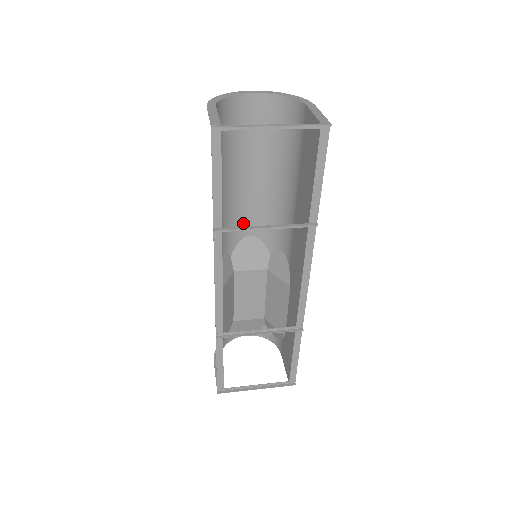
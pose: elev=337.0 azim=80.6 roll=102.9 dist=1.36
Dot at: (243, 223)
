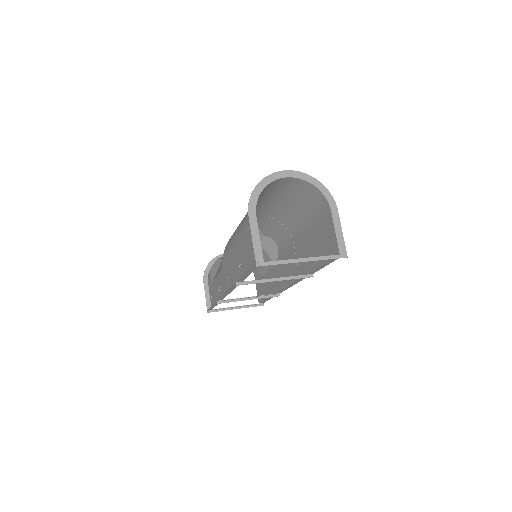
Dot at: occluded
